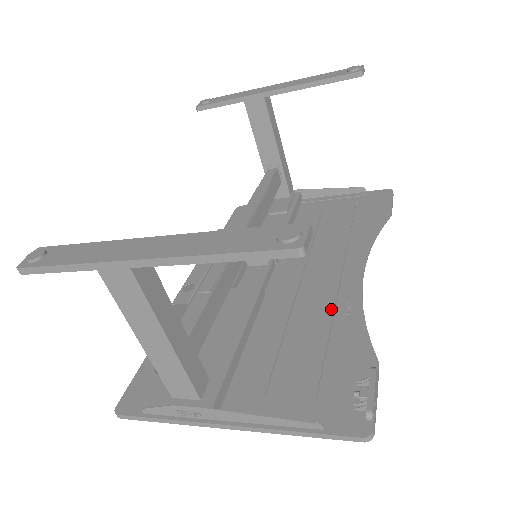
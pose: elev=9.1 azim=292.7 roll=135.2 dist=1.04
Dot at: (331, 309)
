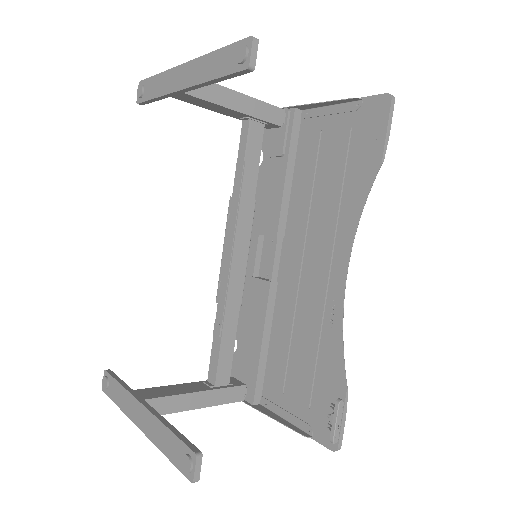
Dot at: (320, 315)
